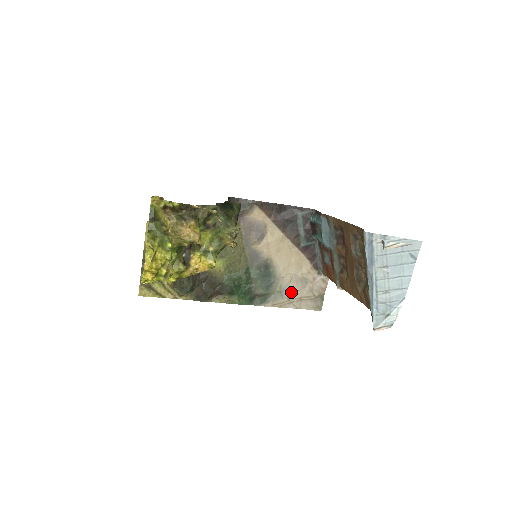
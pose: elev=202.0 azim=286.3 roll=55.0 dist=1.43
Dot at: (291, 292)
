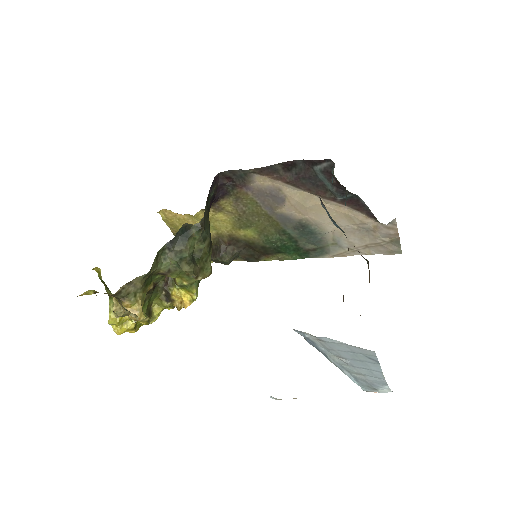
Dot at: (351, 242)
